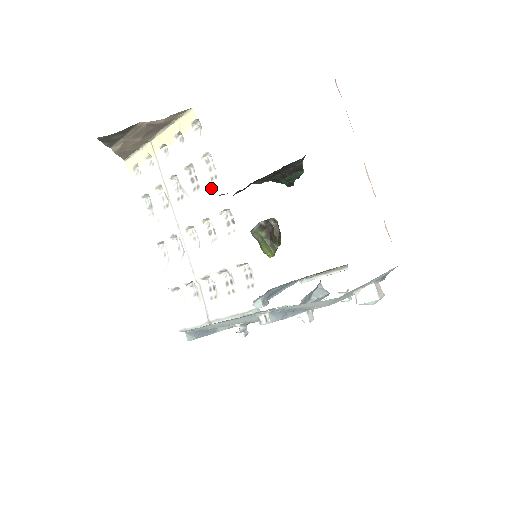
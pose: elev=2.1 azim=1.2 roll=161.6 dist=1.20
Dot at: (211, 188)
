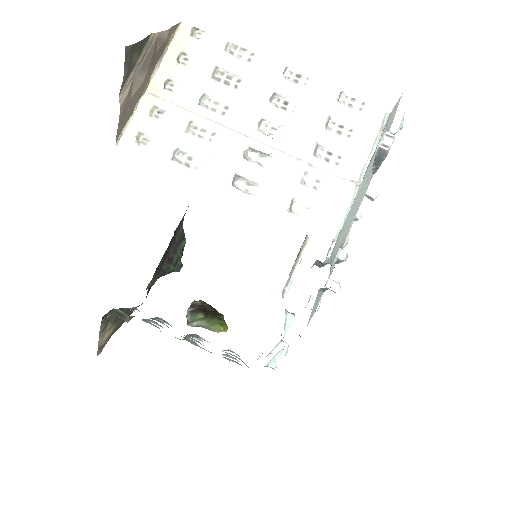
Dot at: (256, 65)
